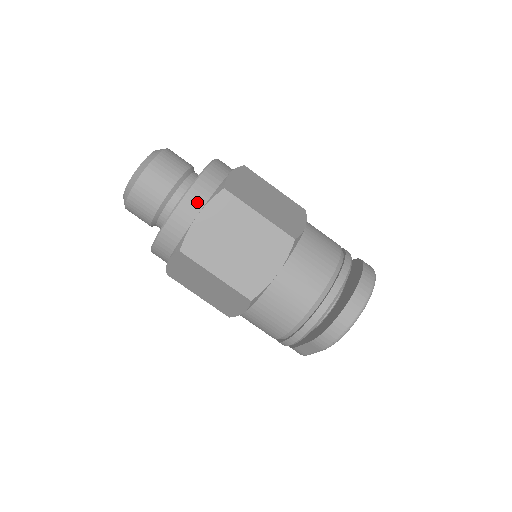
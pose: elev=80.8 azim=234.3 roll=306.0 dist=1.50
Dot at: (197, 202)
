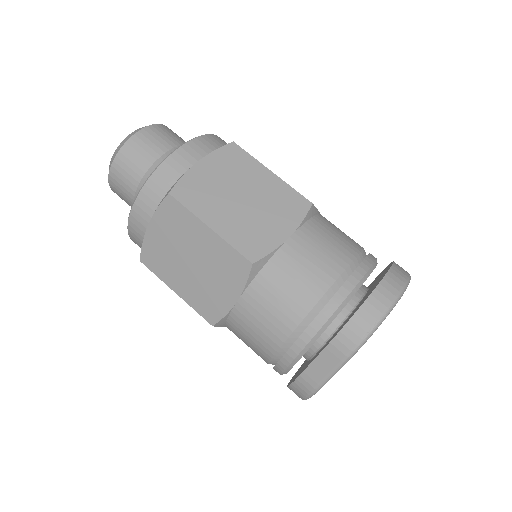
Dot at: (200, 151)
